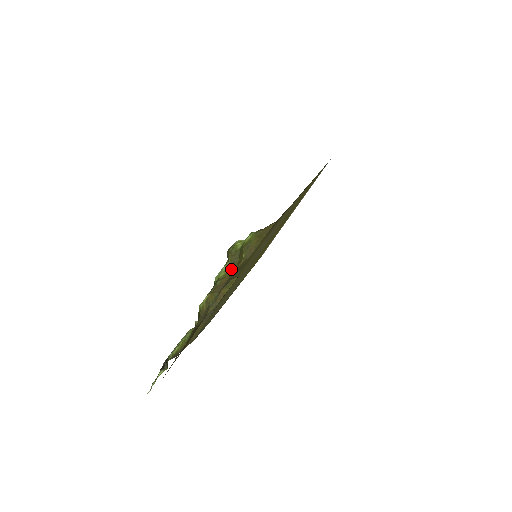
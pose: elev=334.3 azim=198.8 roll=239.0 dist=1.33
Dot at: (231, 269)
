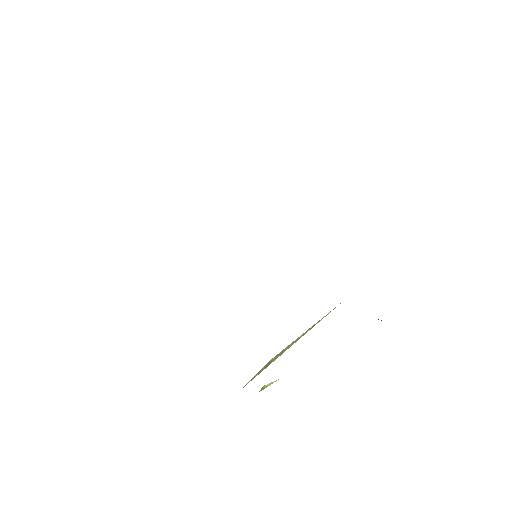
Dot at: occluded
